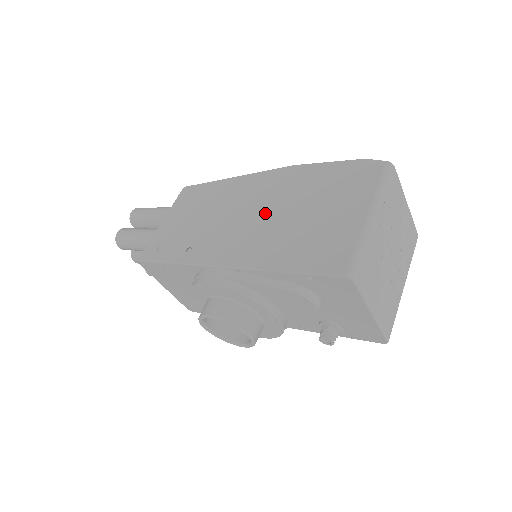
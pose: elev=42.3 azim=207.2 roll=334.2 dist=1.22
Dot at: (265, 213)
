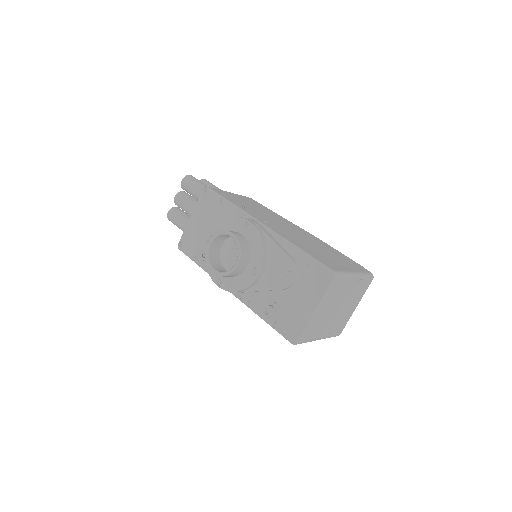
Dot at: (298, 234)
